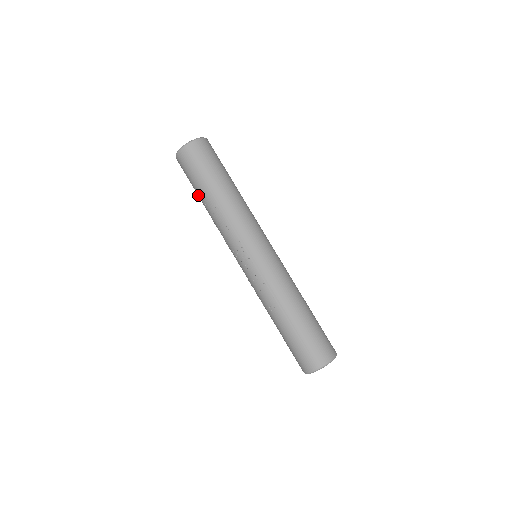
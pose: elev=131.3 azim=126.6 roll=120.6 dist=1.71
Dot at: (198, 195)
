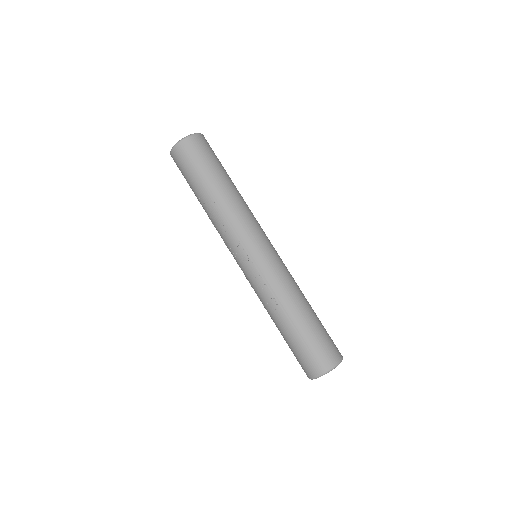
Dot at: (194, 193)
